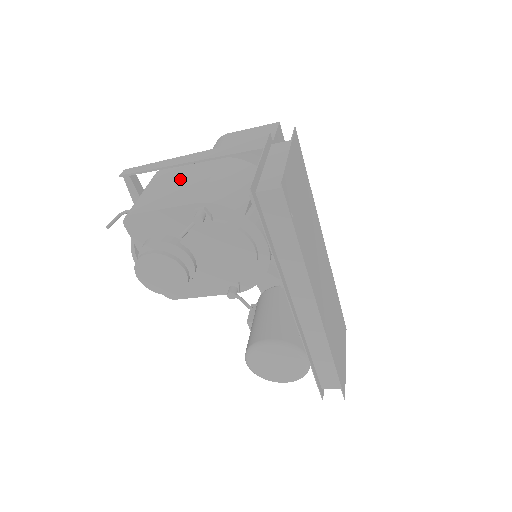
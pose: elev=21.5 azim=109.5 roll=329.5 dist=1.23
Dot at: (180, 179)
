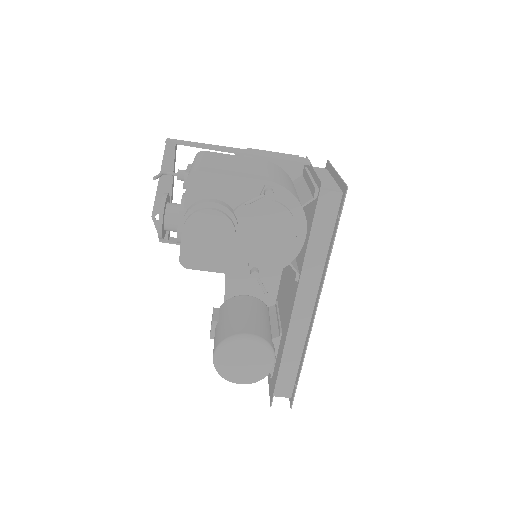
Dot at: (235, 162)
